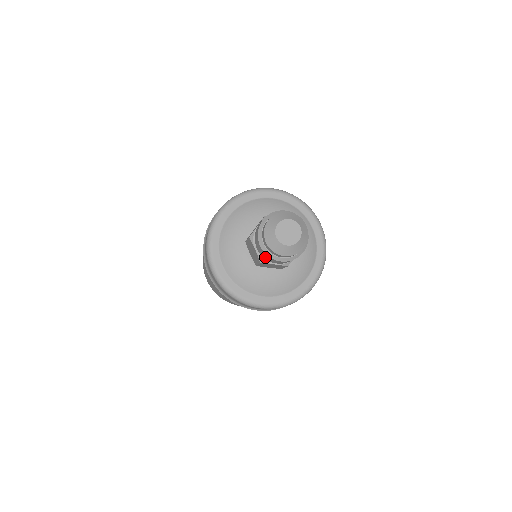
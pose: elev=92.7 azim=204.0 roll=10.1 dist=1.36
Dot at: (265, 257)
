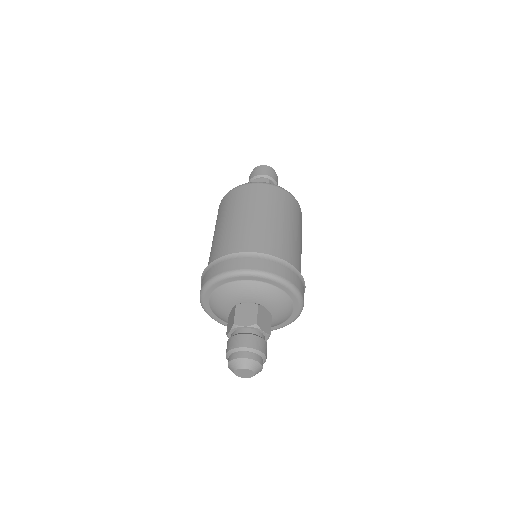
Dot at: occluded
